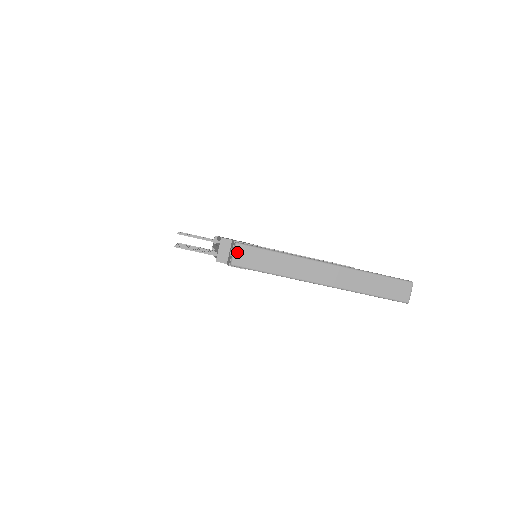
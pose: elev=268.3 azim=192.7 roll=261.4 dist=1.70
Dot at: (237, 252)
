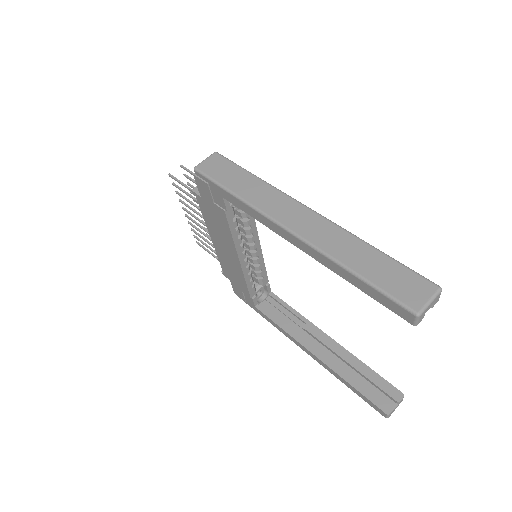
Dot at: (210, 159)
